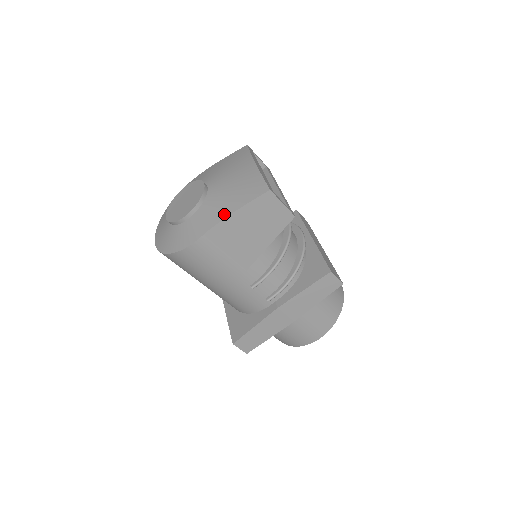
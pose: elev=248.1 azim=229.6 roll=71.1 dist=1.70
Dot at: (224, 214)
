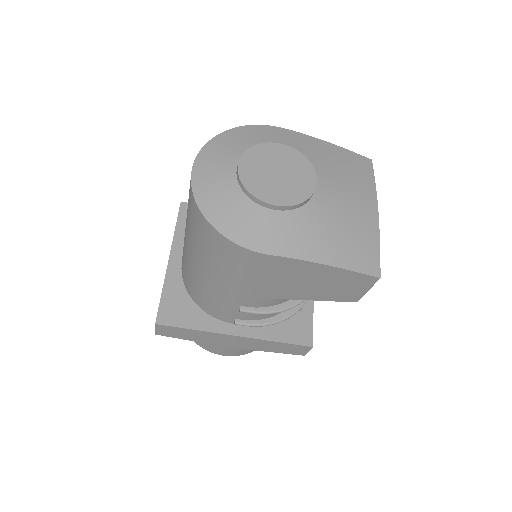
Dot at: (318, 255)
